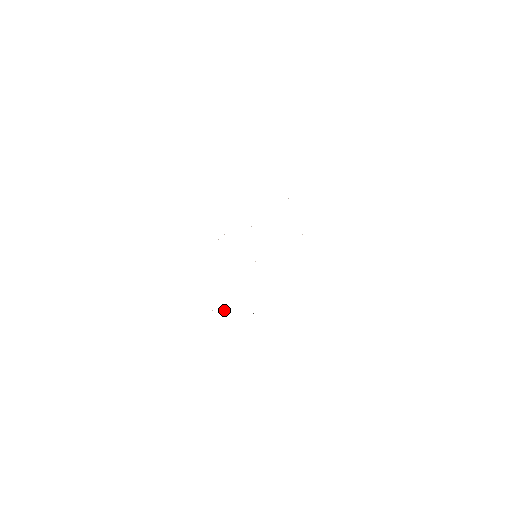
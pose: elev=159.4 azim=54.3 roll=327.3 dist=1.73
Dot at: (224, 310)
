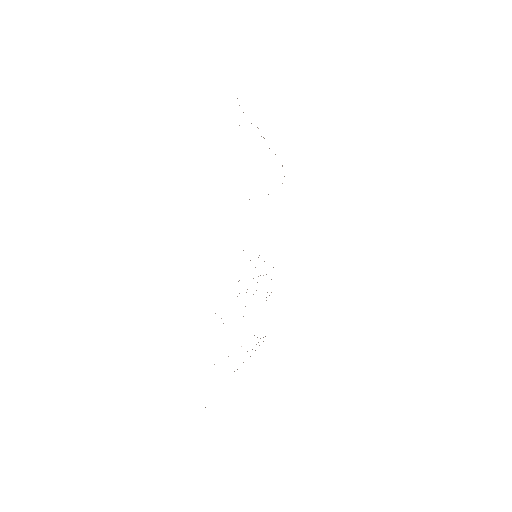
Dot at: occluded
